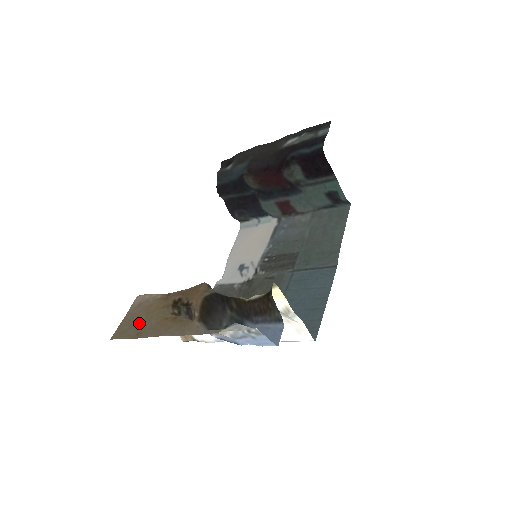
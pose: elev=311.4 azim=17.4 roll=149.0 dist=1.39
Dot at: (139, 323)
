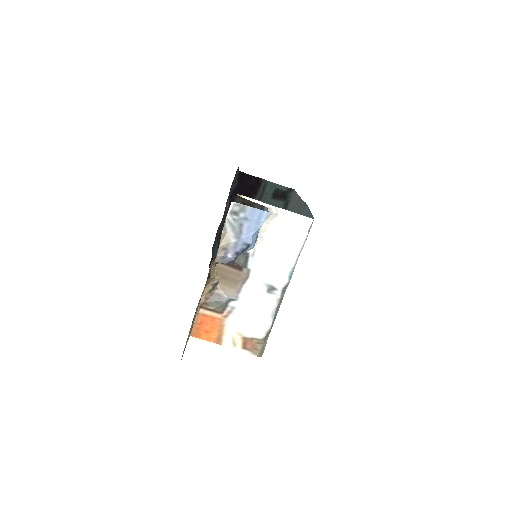
Dot at: (191, 329)
